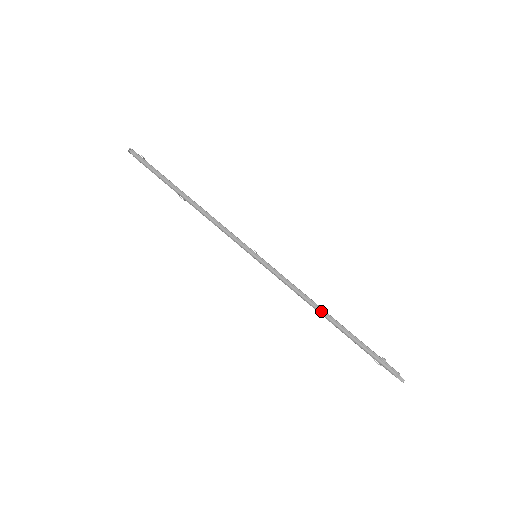
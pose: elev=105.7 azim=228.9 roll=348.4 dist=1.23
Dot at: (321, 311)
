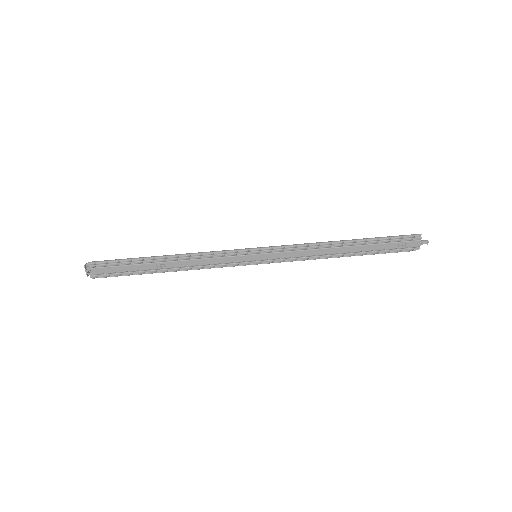
Dot at: (335, 241)
